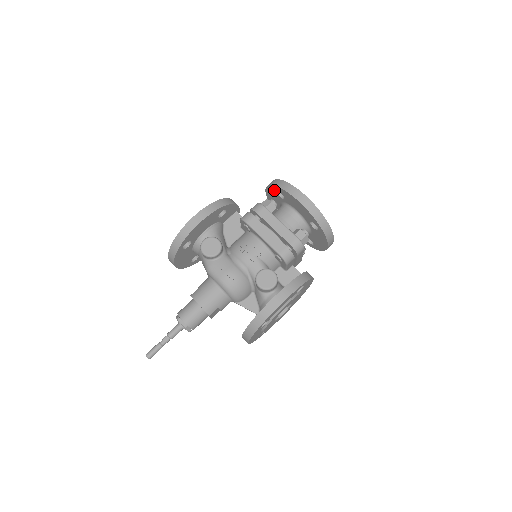
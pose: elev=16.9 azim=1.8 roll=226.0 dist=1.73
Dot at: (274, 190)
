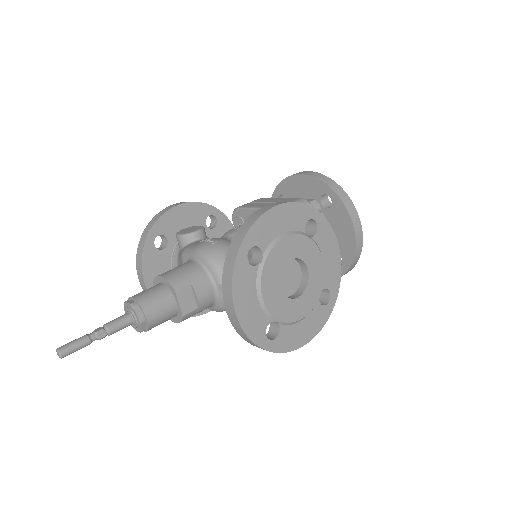
Dot at: occluded
